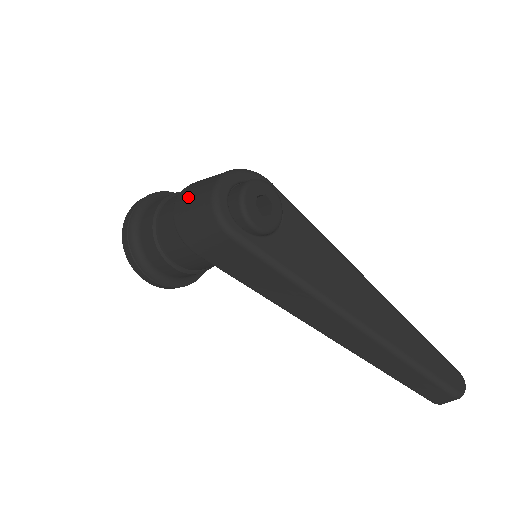
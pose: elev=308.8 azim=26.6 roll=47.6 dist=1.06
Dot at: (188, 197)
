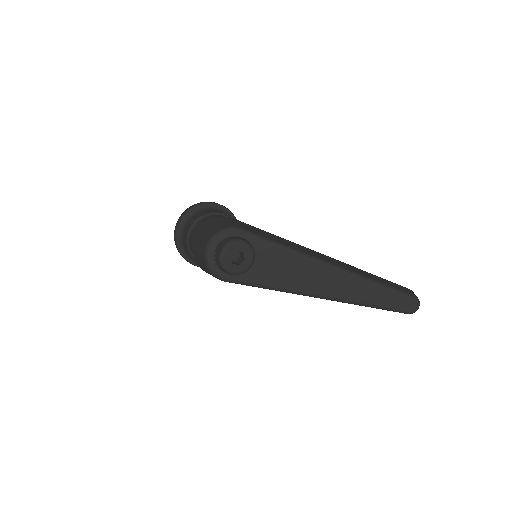
Dot at: (196, 251)
